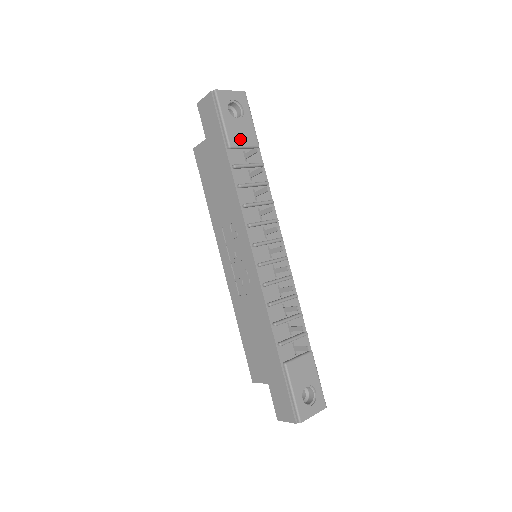
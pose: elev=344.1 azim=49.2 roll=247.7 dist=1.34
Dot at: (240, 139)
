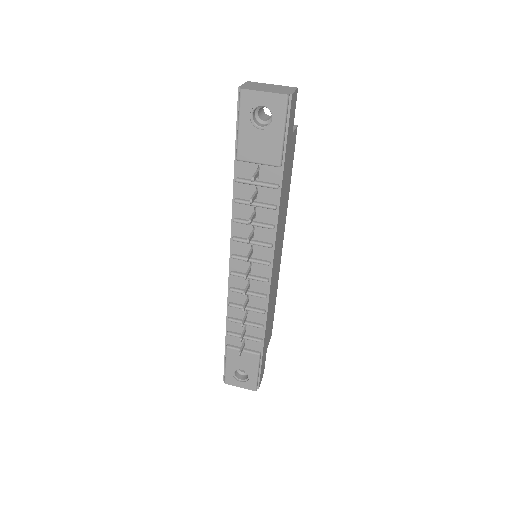
Dot at: (254, 154)
